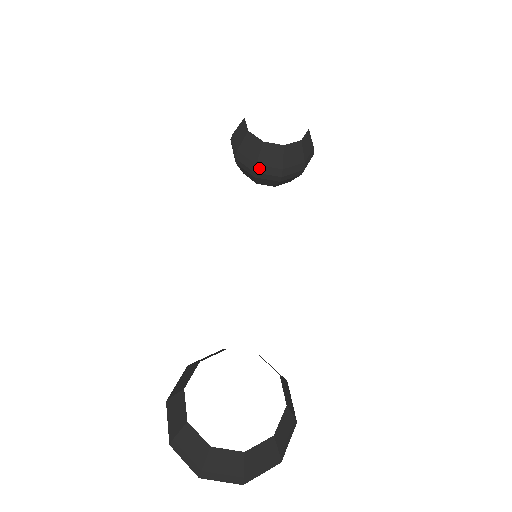
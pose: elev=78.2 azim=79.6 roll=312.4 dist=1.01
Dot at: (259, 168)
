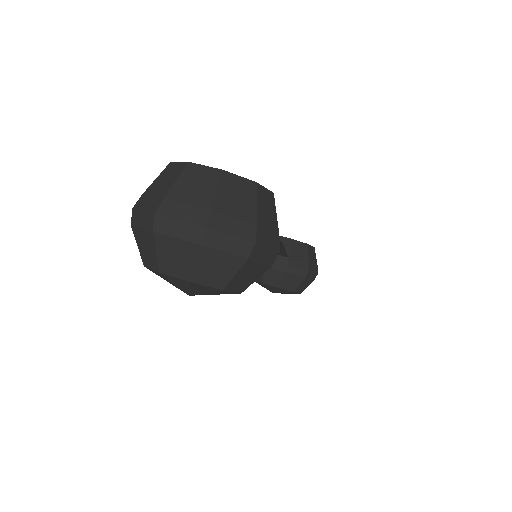
Dot at: occluded
